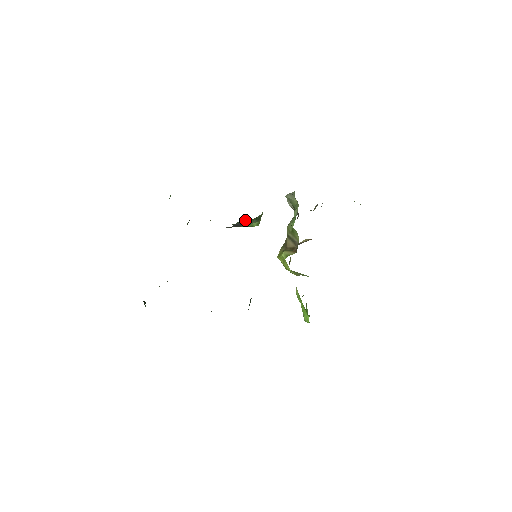
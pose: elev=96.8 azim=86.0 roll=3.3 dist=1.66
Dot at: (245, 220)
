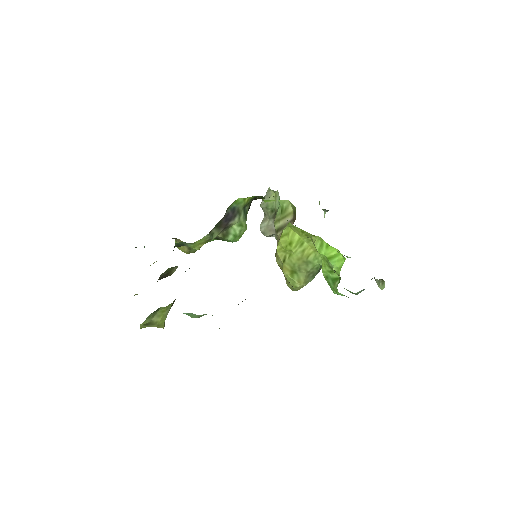
Dot at: (236, 203)
